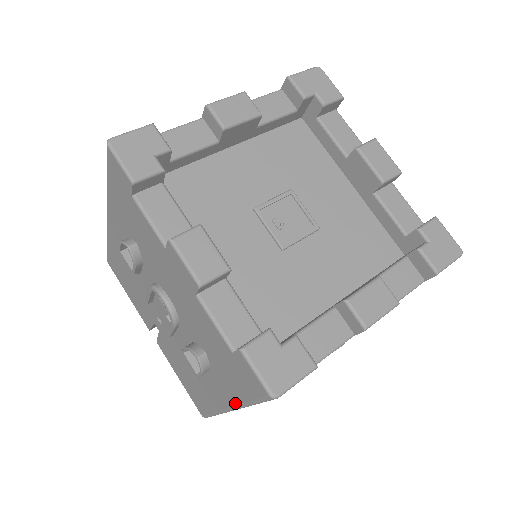
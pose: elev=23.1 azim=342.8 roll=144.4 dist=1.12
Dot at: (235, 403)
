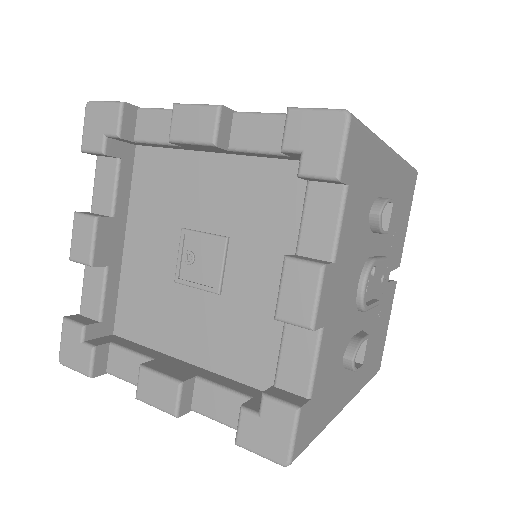
Dot at: occluded
